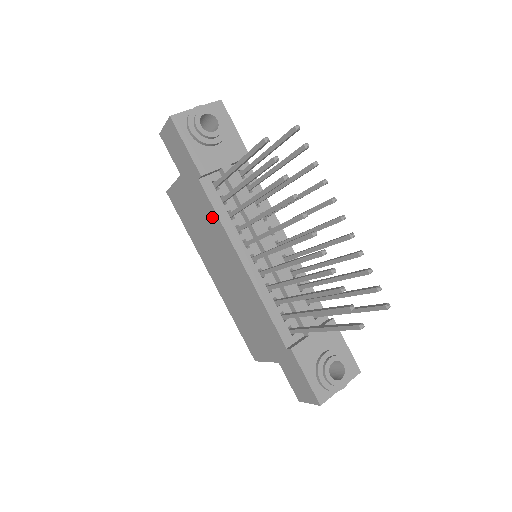
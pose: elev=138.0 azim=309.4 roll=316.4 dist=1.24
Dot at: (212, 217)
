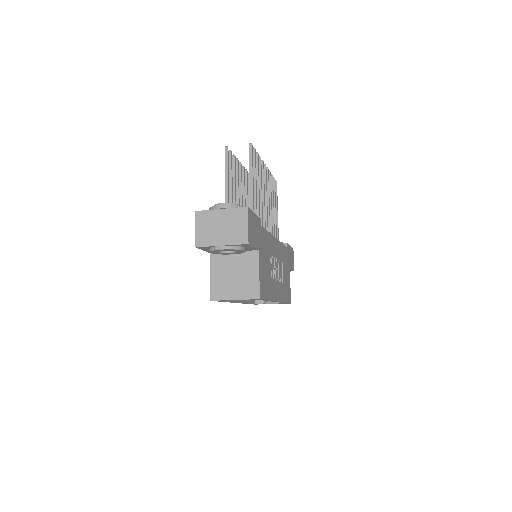
Dot at: occluded
